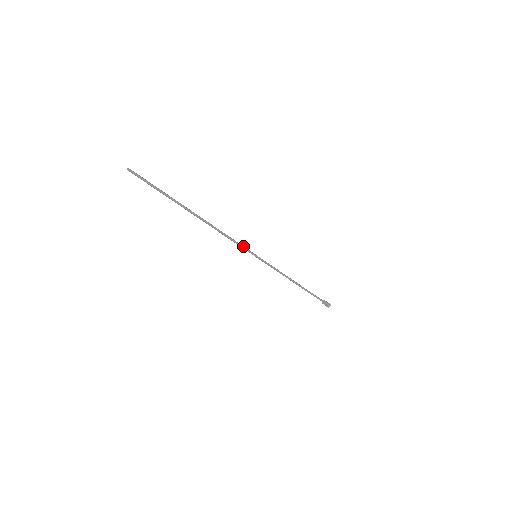
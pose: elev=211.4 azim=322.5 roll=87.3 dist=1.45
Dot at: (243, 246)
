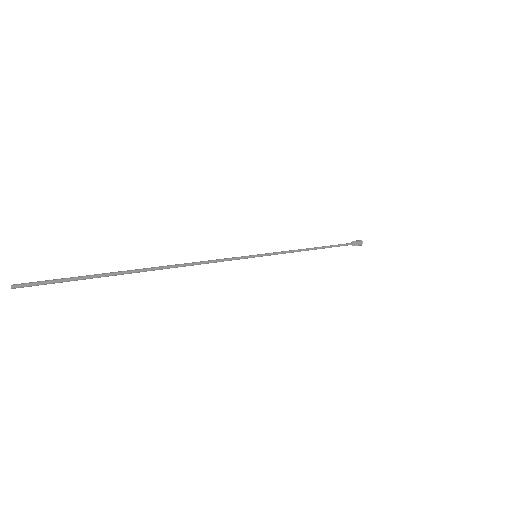
Dot at: (234, 257)
